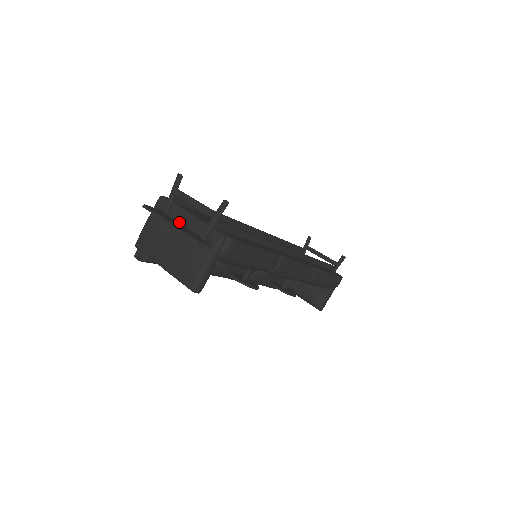
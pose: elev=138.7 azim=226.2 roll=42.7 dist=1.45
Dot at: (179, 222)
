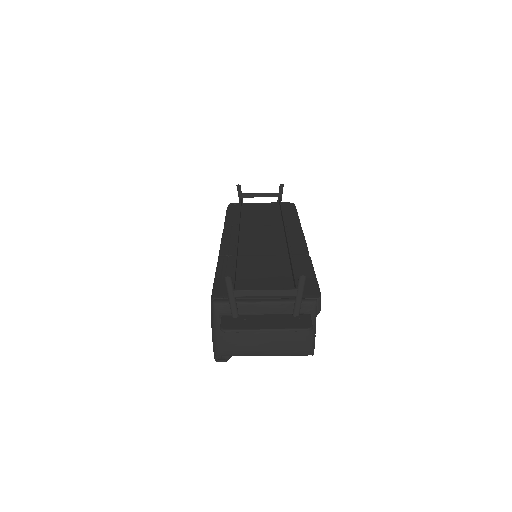
Dot at: (256, 314)
